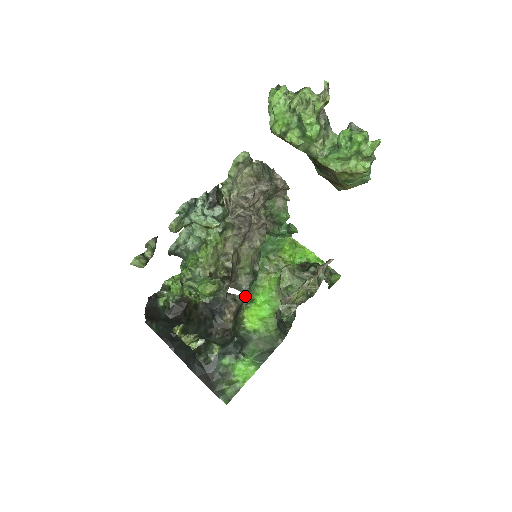
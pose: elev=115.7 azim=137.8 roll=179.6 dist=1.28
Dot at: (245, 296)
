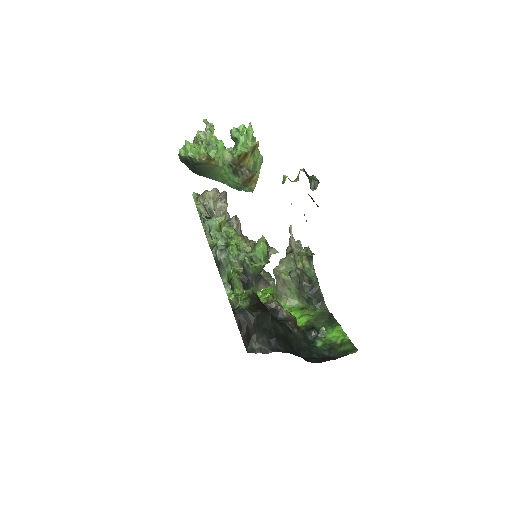
Dot at: occluded
